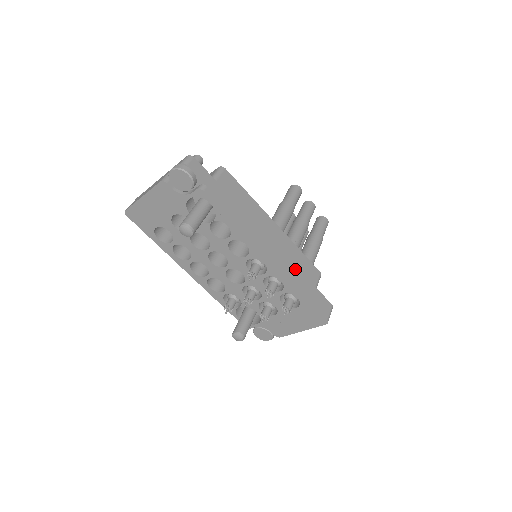
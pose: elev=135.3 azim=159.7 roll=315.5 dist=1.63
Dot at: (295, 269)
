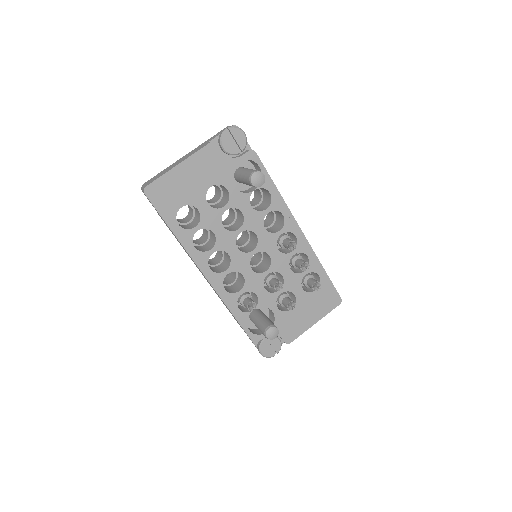
Dot at: occluded
